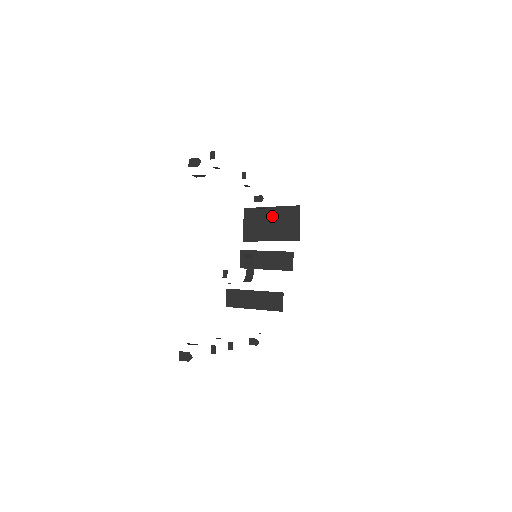
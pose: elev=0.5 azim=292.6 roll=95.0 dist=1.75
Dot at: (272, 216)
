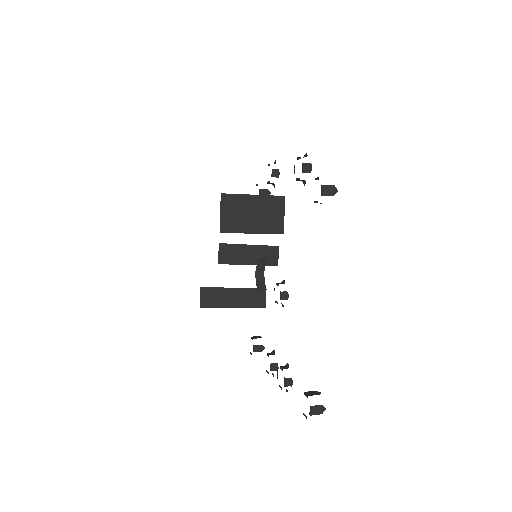
Dot at: (255, 205)
